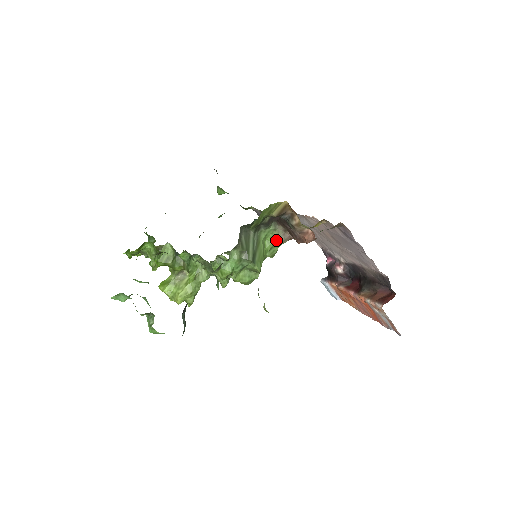
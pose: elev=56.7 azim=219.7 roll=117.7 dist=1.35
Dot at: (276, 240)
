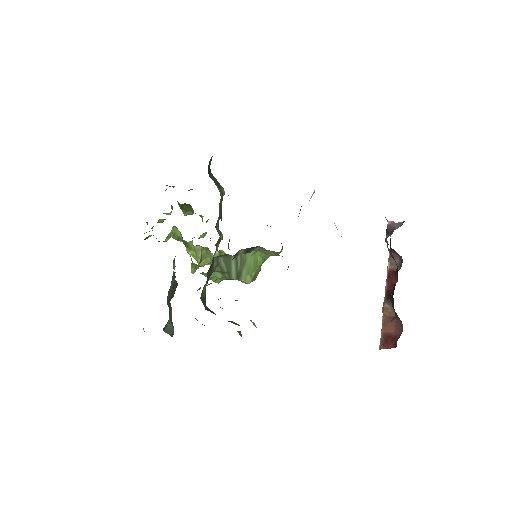
Dot at: (271, 252)
